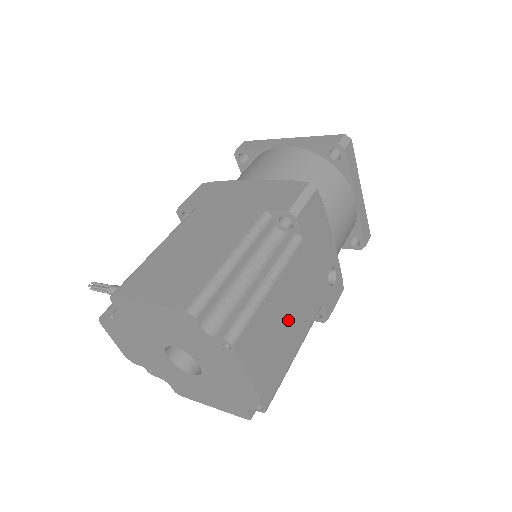
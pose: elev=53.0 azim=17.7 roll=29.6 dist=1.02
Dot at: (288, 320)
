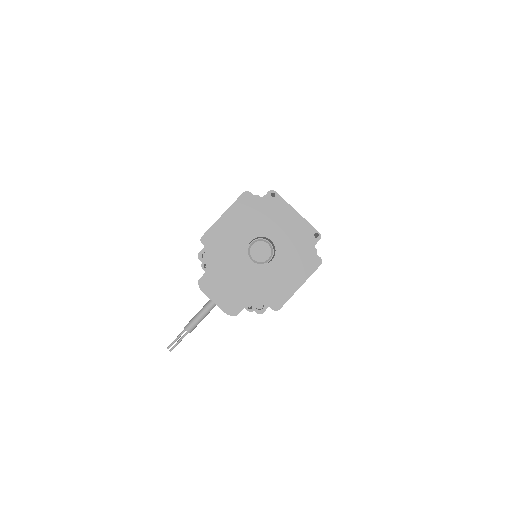
Dot at: occluded
